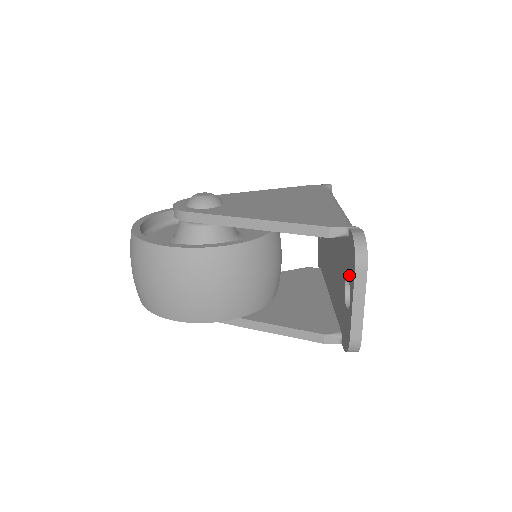
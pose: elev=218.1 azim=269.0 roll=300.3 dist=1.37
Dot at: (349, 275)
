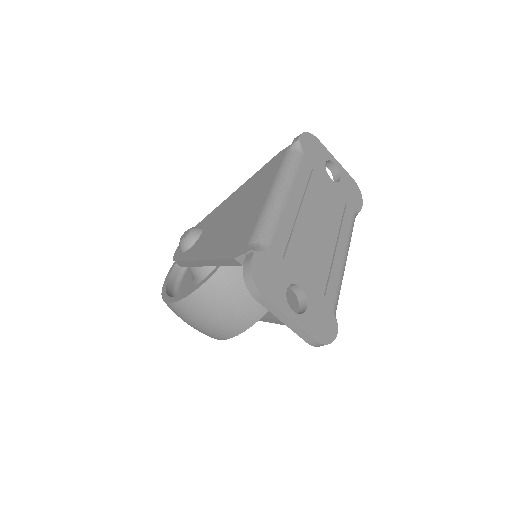
Dot at: occluded
